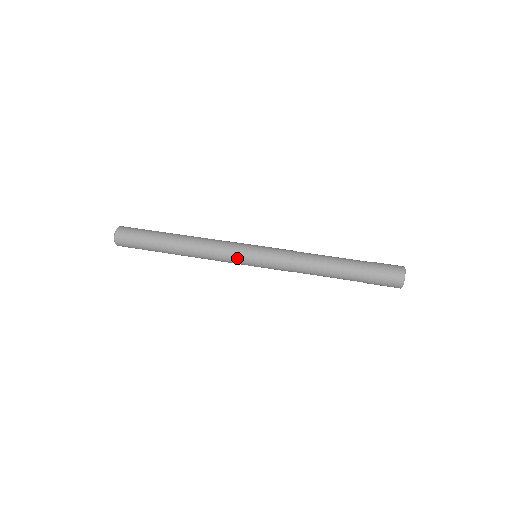
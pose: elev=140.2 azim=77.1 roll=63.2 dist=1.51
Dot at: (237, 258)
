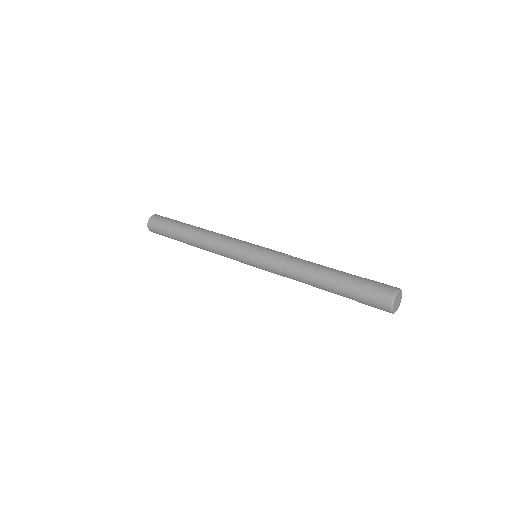
Dot at: (238, 247)
